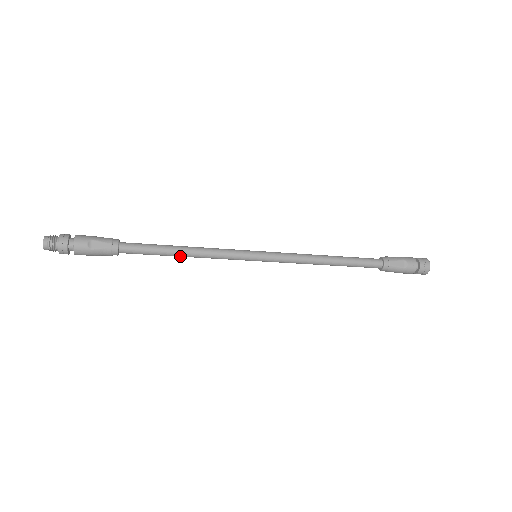
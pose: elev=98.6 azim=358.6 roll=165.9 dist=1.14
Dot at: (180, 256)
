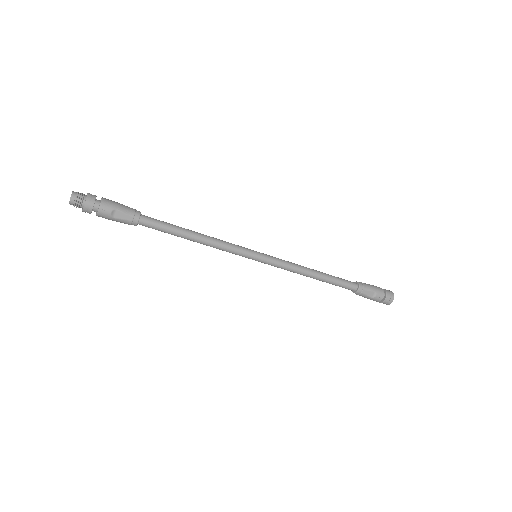
Dot at: (191, 240)
